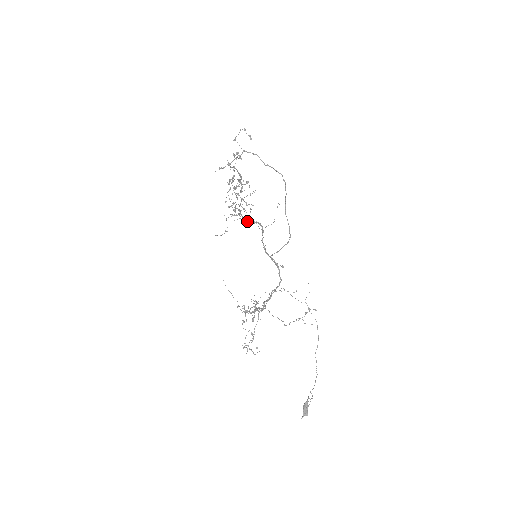
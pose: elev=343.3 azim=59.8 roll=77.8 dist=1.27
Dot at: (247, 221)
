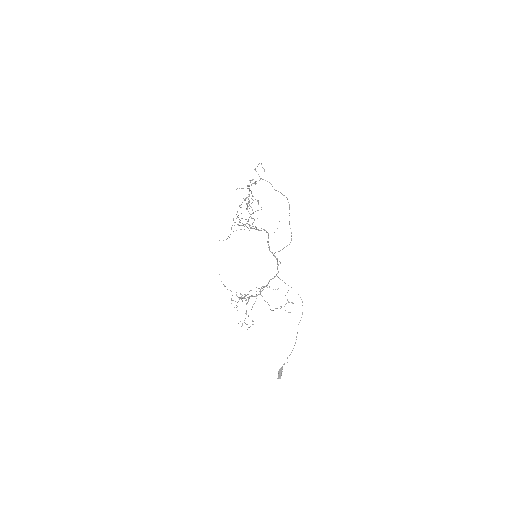
Dot at: occluded
